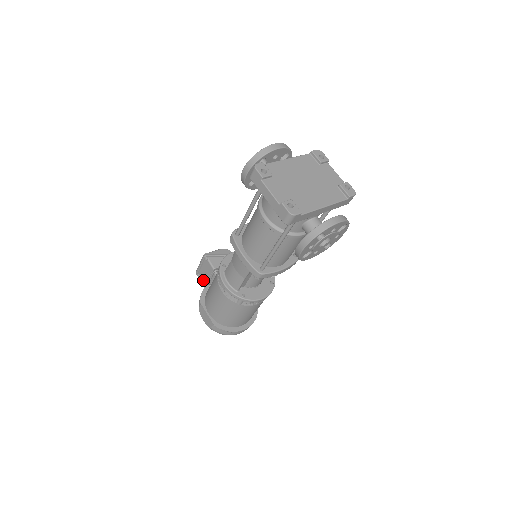
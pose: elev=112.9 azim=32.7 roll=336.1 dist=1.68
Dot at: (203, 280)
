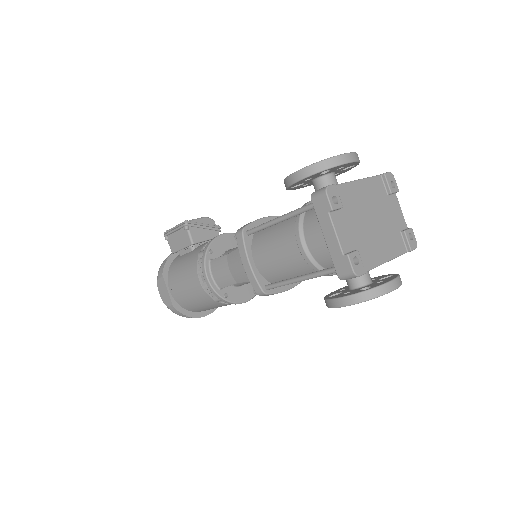
Dot at: (171, 246)
